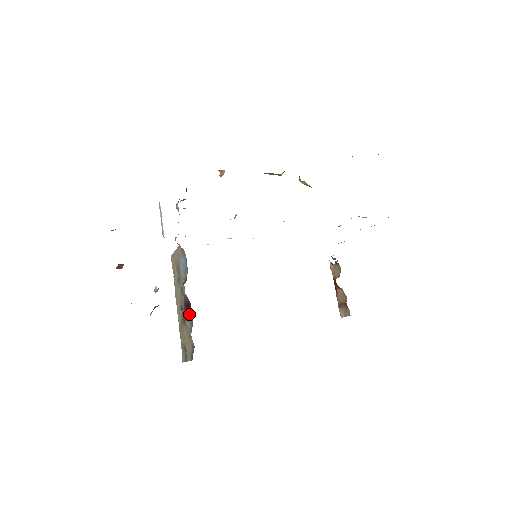
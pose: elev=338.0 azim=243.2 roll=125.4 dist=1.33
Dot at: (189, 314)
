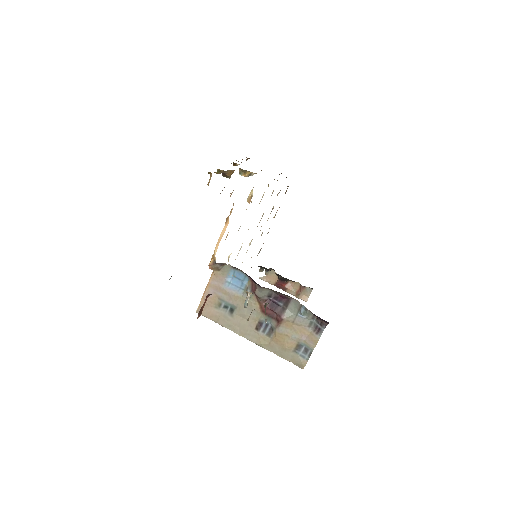
Dot at: (281, 306)
